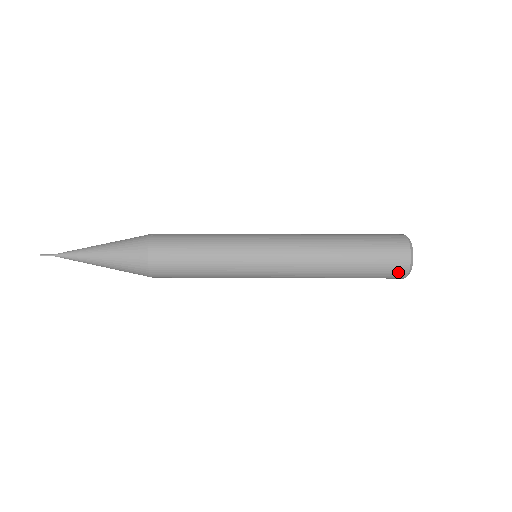
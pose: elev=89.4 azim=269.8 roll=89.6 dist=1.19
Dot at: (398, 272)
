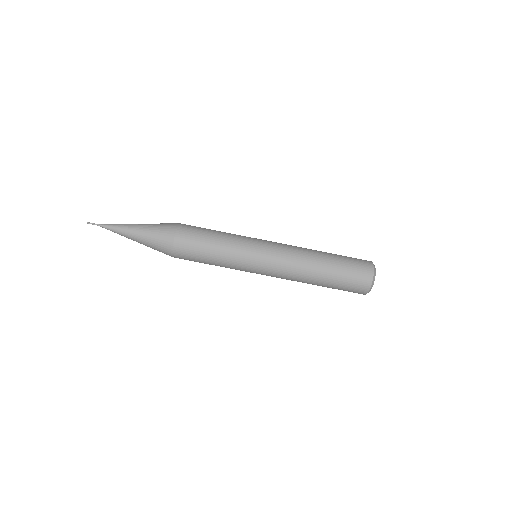
Dot at: (359, 293)
